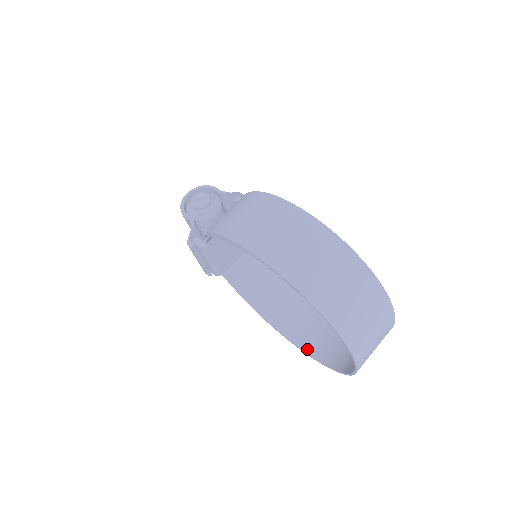
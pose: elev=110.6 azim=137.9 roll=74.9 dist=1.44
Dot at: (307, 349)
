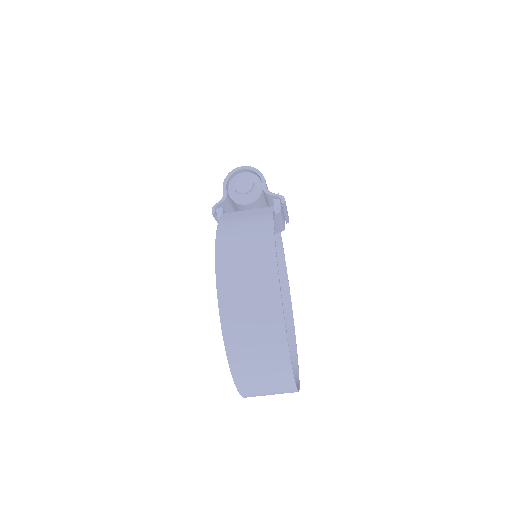
Dot at: occluded
